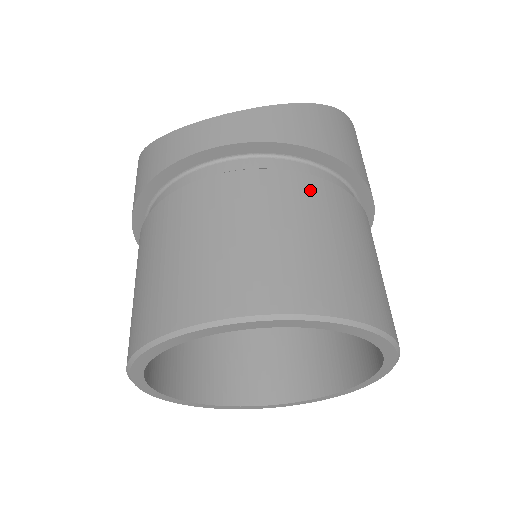
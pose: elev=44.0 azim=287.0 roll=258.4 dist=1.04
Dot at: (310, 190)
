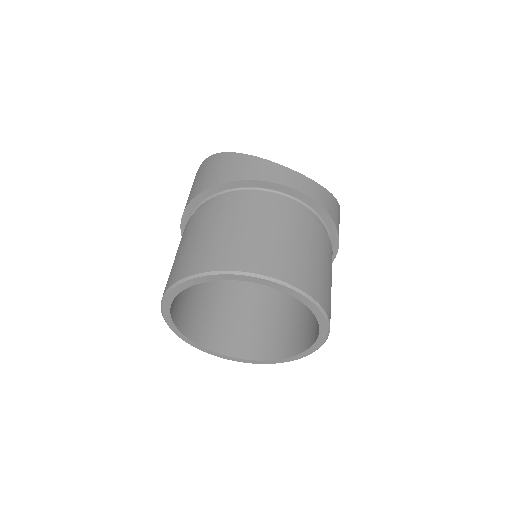
Dot at: (329, 247)
